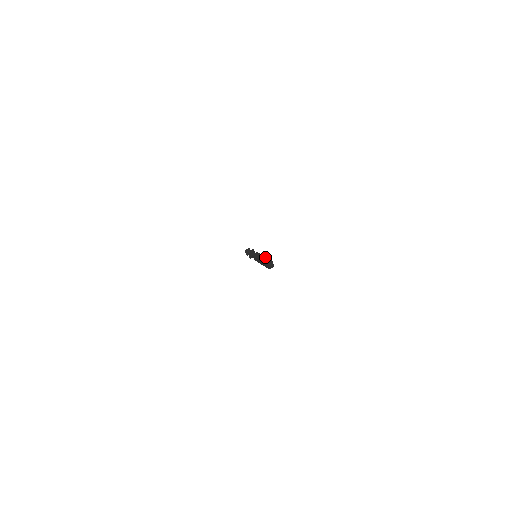
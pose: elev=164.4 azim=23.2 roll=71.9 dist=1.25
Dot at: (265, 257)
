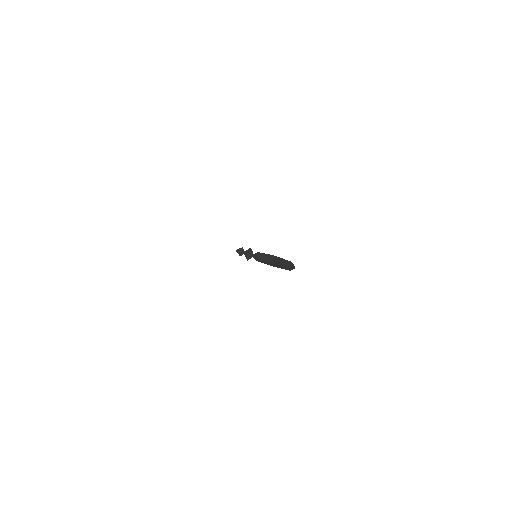
Dot at: (276, 258)
